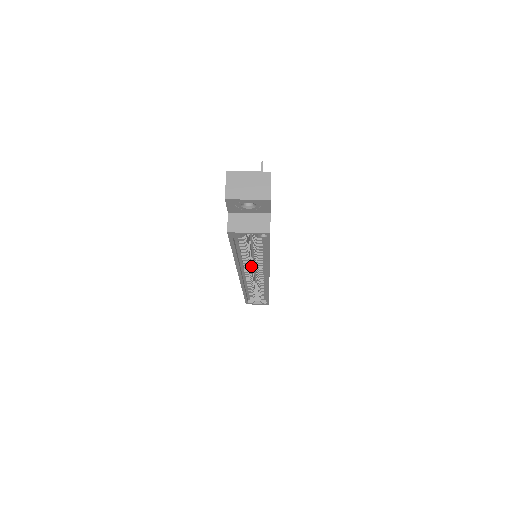
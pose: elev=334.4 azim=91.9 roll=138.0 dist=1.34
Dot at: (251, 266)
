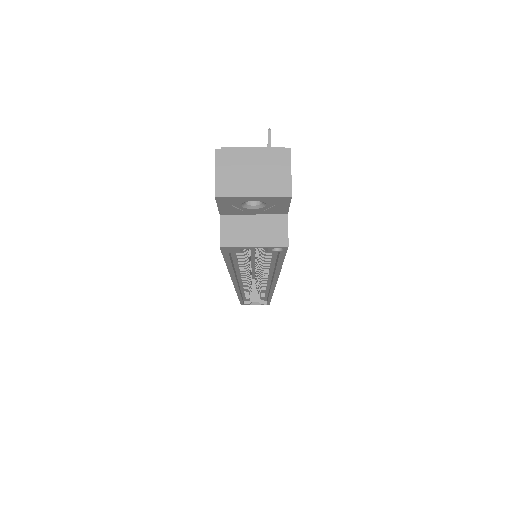
Dot at: occluded
